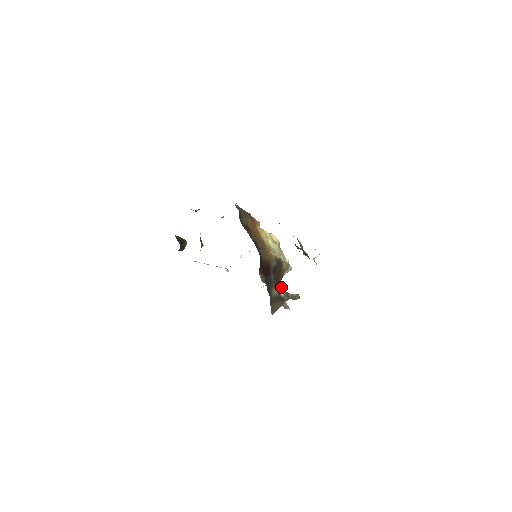
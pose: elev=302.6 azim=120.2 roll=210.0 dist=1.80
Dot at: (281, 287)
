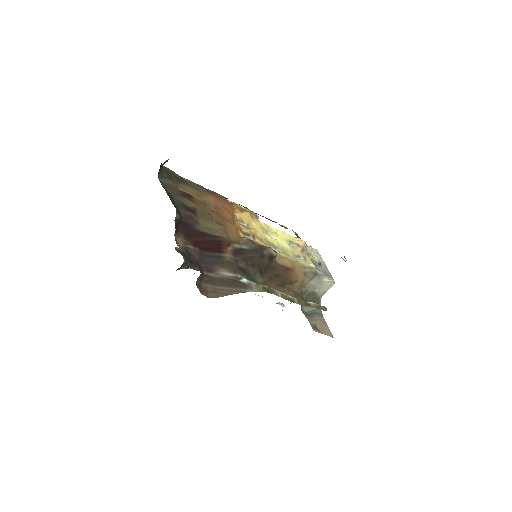
Dot at: (302, 299)
